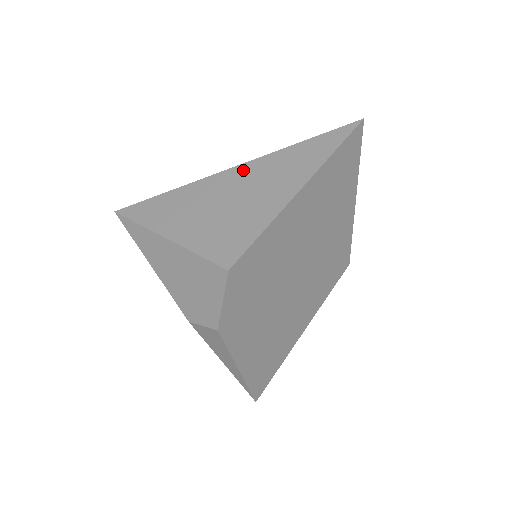
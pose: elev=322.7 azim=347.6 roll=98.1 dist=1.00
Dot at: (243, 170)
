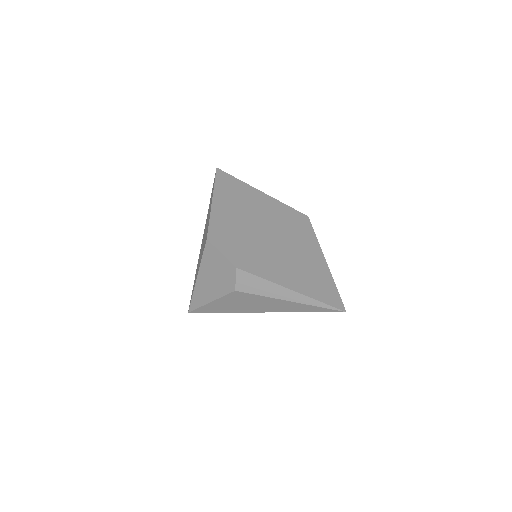
Dot at: (204, 231)
